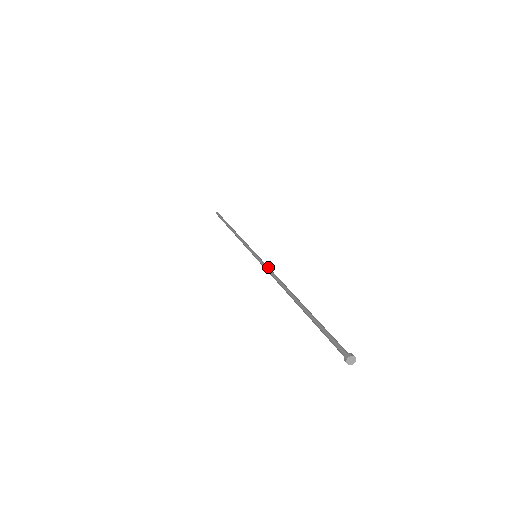
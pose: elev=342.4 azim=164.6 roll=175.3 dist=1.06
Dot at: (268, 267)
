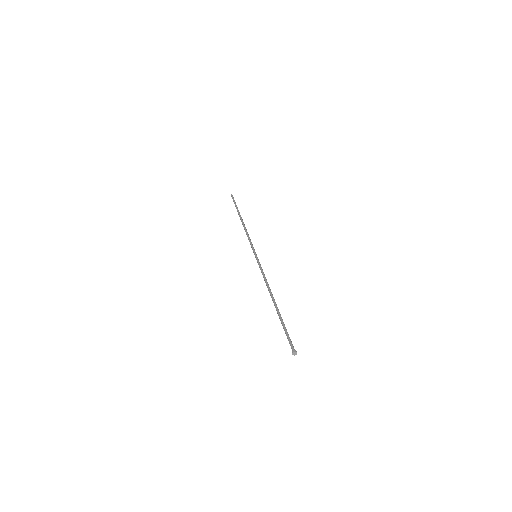
Dot at: (261, 271)
